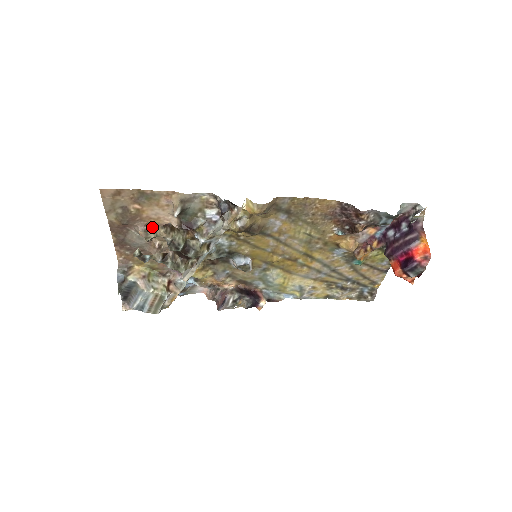
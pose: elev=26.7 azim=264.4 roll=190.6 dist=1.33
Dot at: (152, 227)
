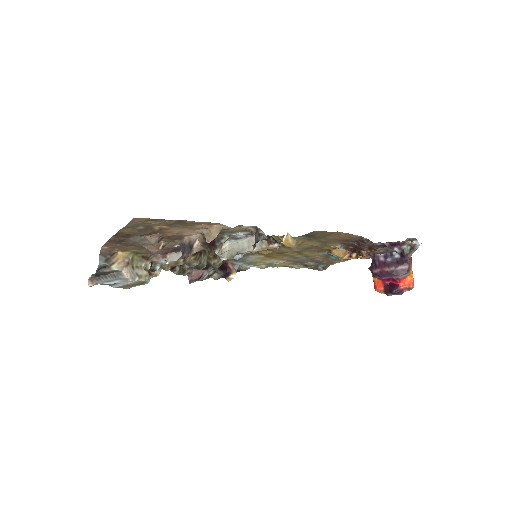
Dot at: (166, 236)
